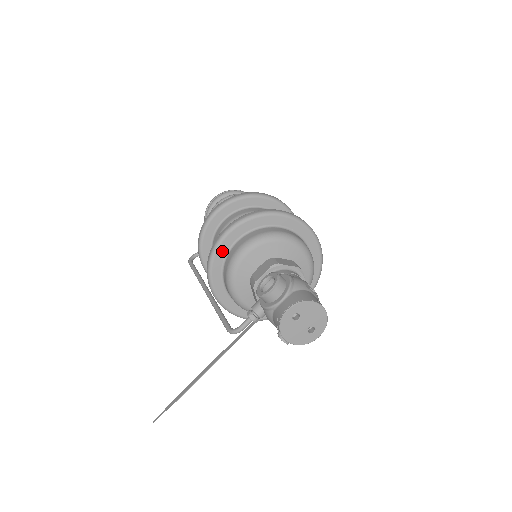
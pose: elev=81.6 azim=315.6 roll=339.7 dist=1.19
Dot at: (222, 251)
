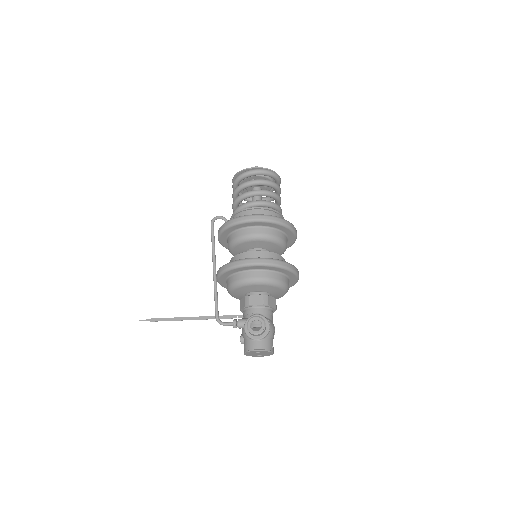
Dot at: (242, 269)
